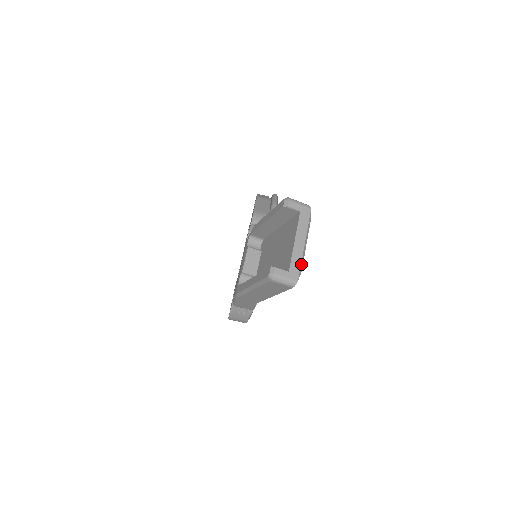
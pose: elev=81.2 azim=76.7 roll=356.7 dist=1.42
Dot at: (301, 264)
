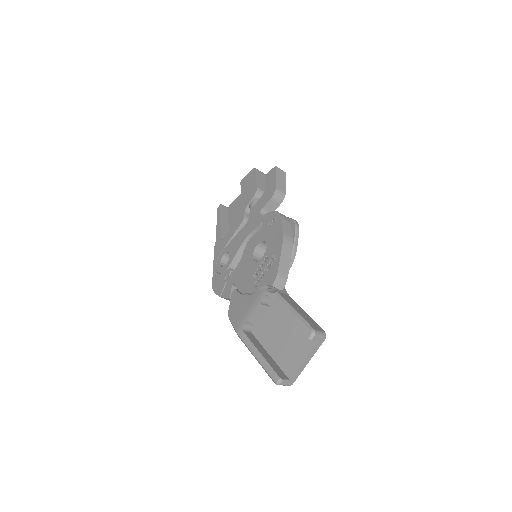
Dot at: occluded
